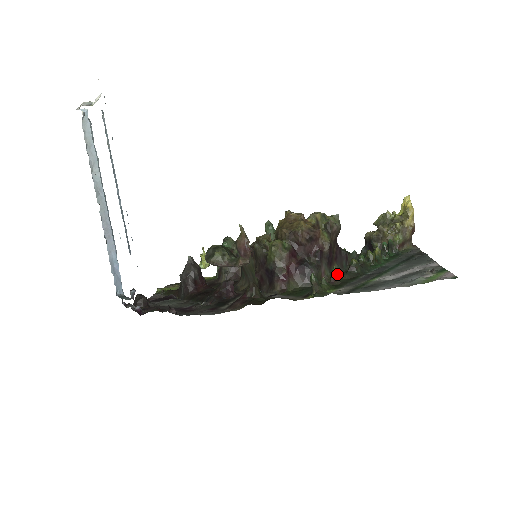
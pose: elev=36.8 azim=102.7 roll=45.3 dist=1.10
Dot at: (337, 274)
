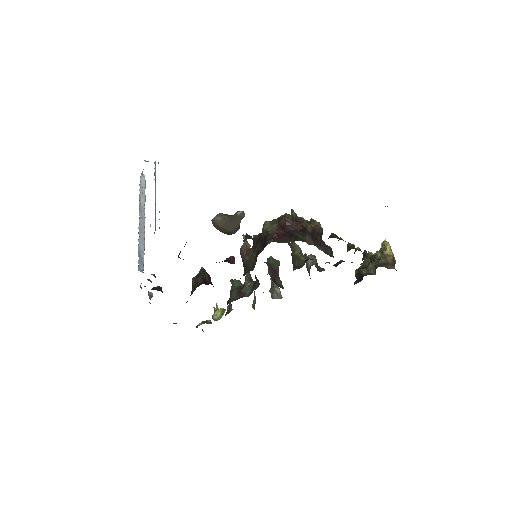
Dot at: occluded
